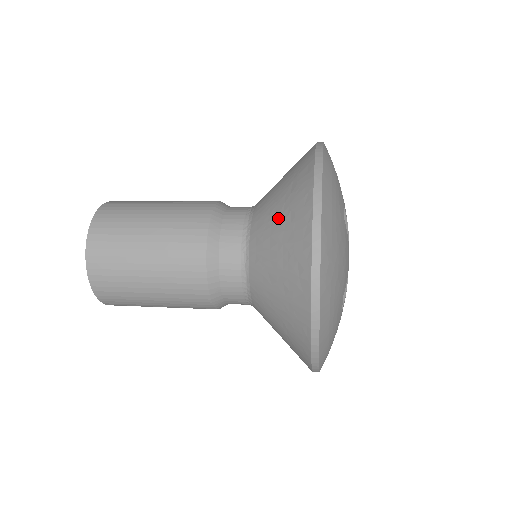
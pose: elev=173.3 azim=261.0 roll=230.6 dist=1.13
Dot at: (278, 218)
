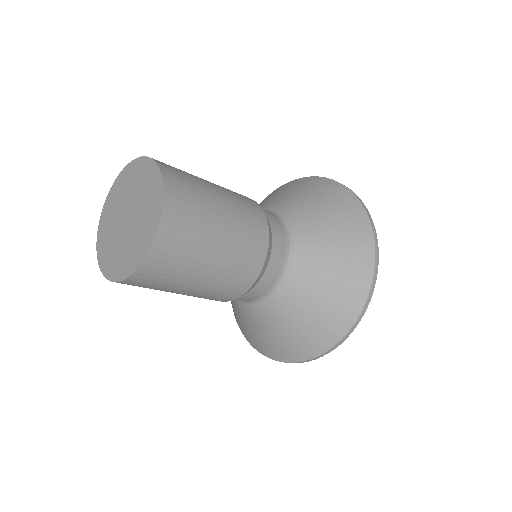
Dot at: (330, 277)
